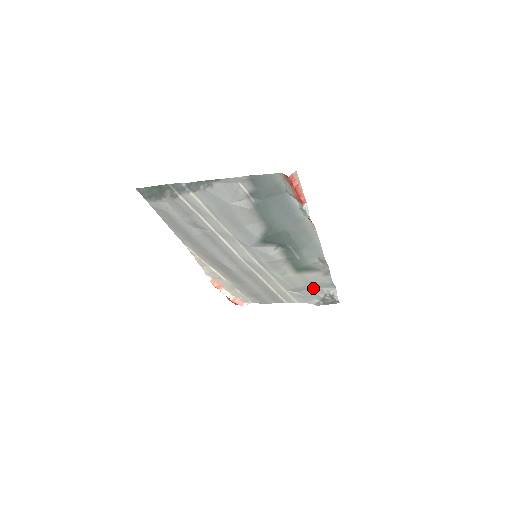
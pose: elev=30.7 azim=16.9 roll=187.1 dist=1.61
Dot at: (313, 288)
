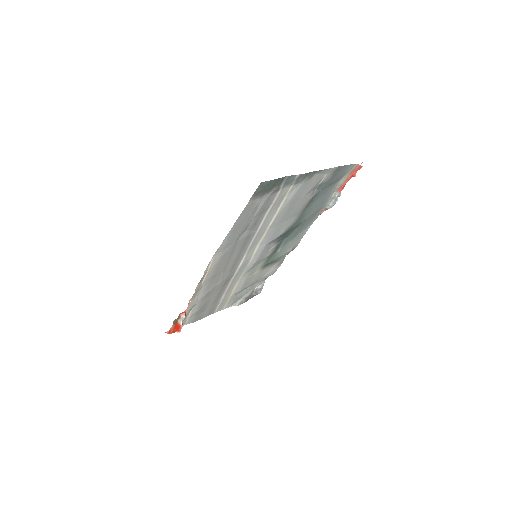
Dot at: (252, 285)
